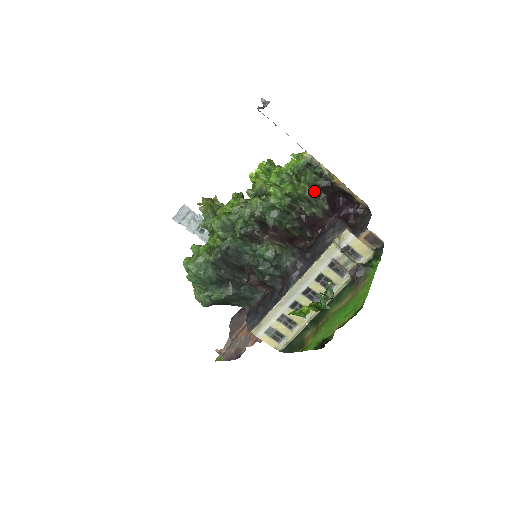
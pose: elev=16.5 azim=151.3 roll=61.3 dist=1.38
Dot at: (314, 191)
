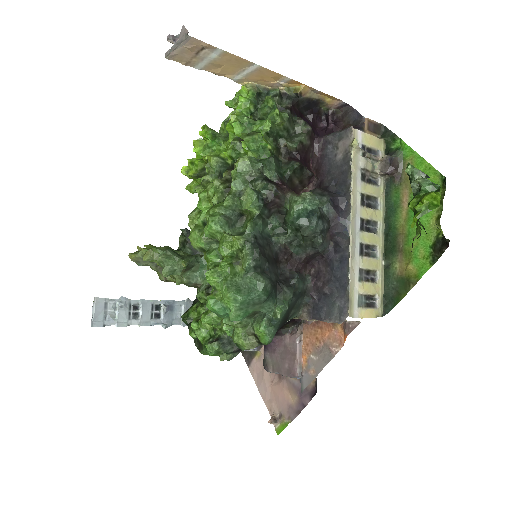
Dot at: (288, 115)
